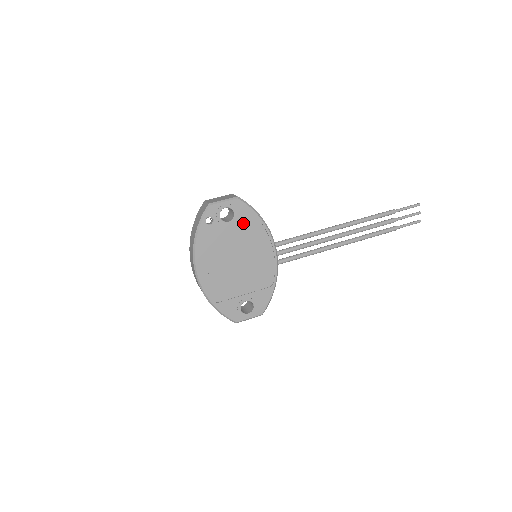
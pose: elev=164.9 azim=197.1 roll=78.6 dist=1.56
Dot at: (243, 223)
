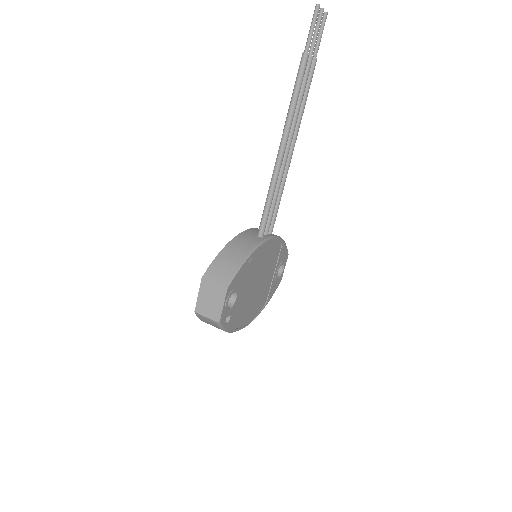
Dot at: (242, 280)
